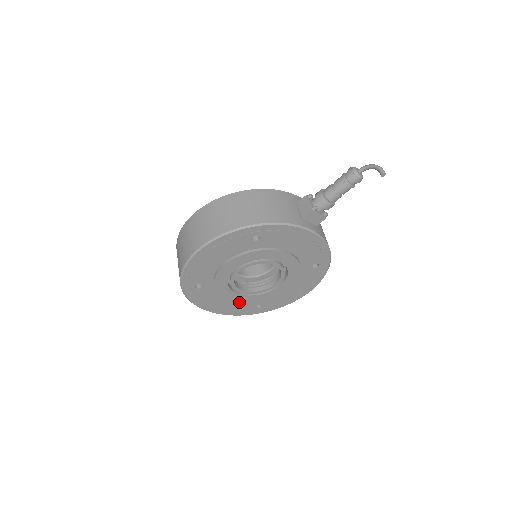
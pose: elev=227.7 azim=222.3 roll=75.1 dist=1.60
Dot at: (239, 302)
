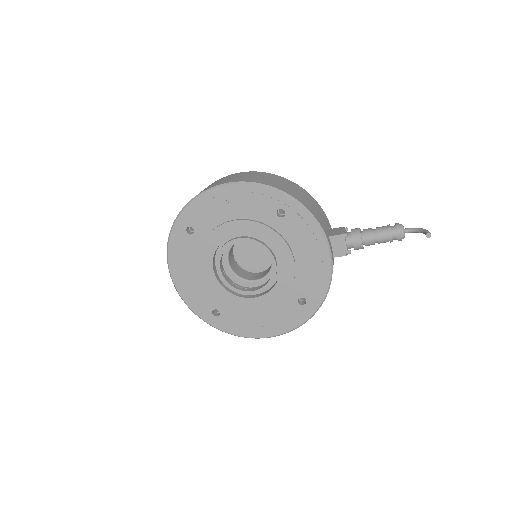
Dot at: (205, 288)
